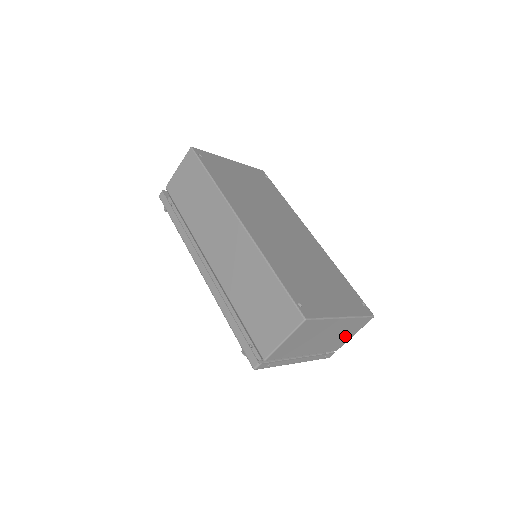
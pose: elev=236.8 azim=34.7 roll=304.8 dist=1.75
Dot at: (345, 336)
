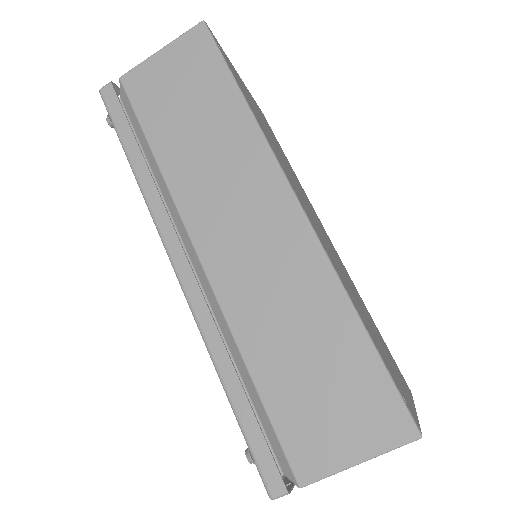
Dot at: occluded
